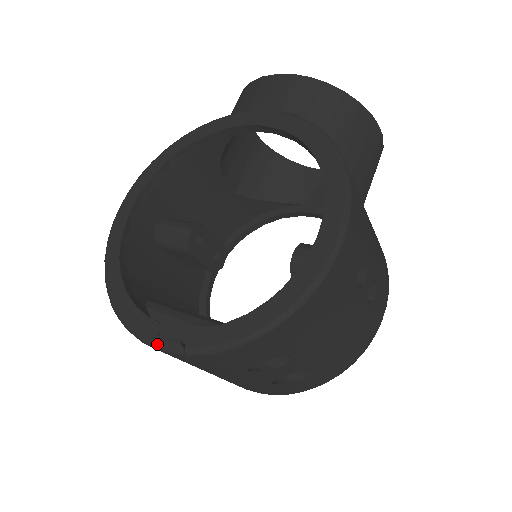
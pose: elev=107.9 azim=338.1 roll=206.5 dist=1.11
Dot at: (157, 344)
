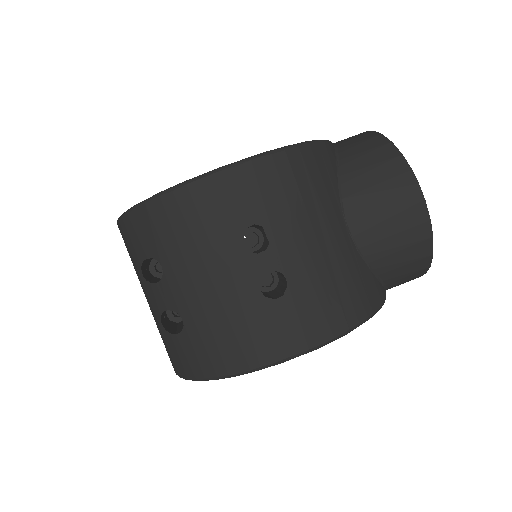
Dot at: occluded
